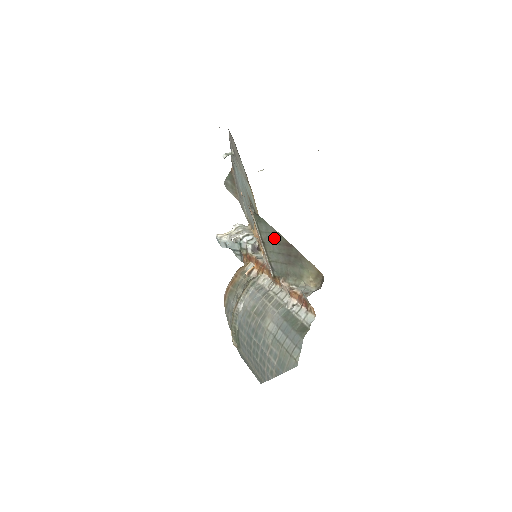
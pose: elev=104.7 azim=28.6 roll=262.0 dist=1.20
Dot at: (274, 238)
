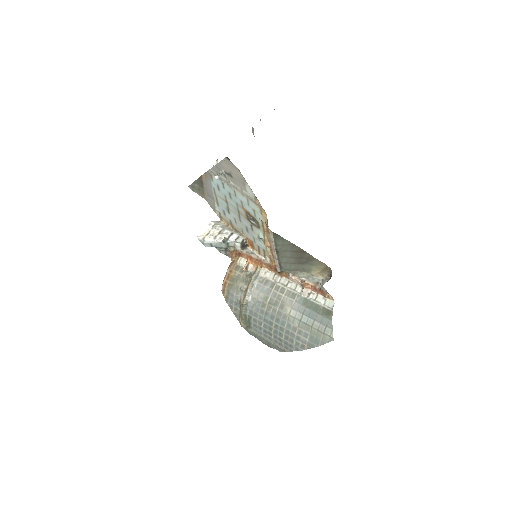
Dot at: (289, 248)
